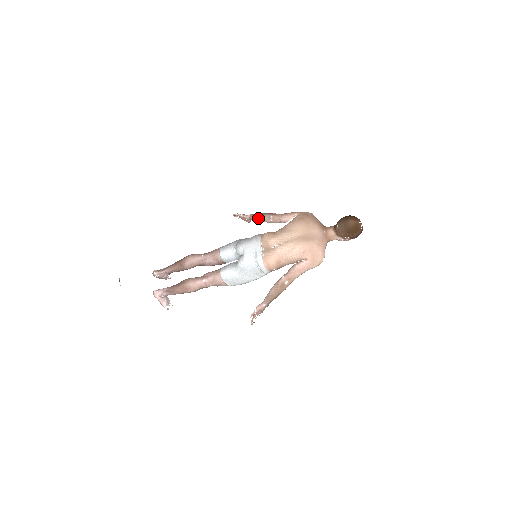
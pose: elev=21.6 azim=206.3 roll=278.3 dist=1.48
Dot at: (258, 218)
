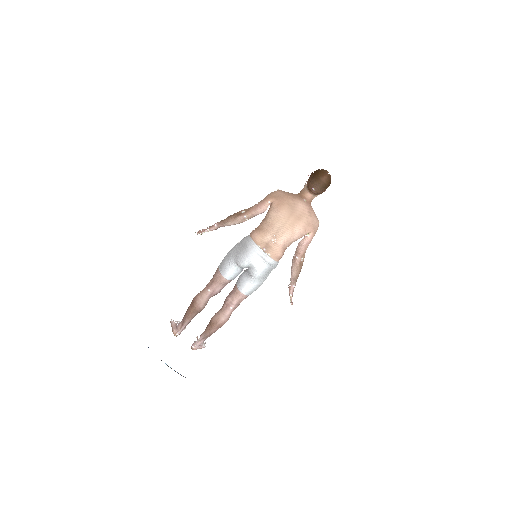
Dot at: (231, 224)
